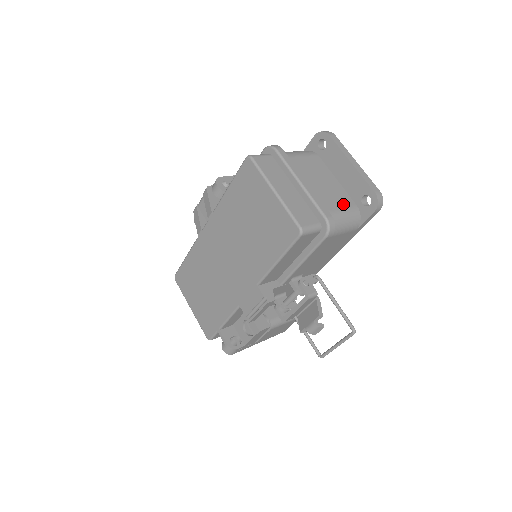
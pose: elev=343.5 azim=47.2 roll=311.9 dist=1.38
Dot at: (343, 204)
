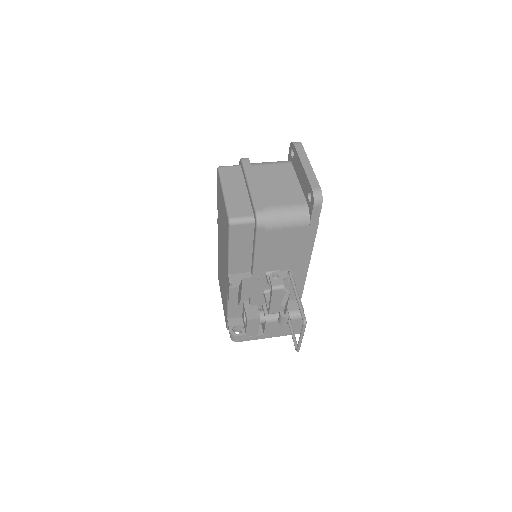
Dot at: (290, 201)
